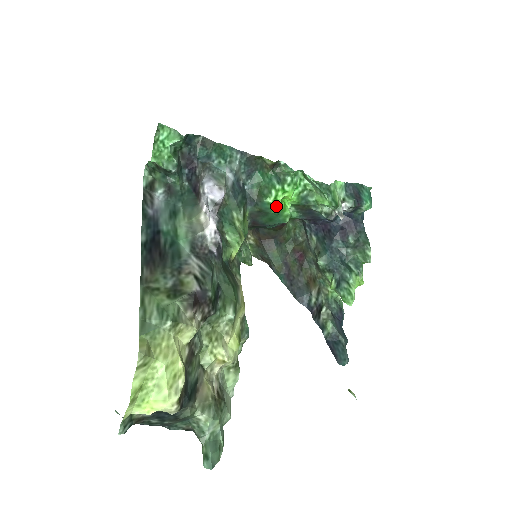
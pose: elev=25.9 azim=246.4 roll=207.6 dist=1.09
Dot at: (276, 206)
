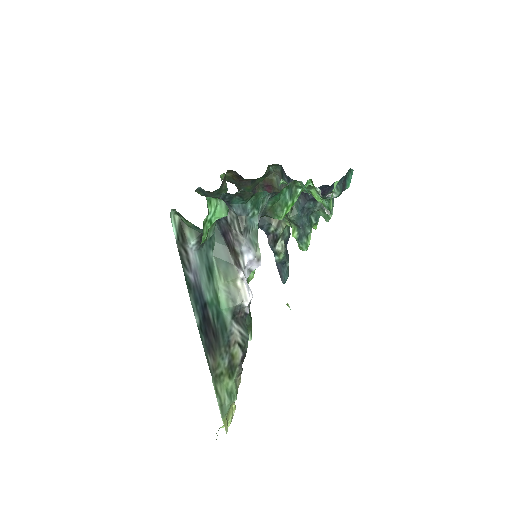
Dot at: occluded
